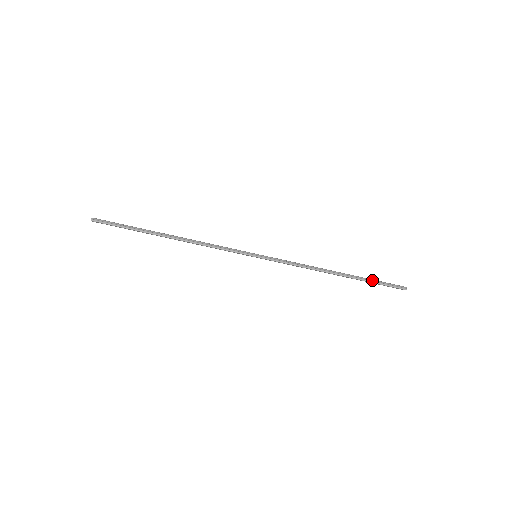
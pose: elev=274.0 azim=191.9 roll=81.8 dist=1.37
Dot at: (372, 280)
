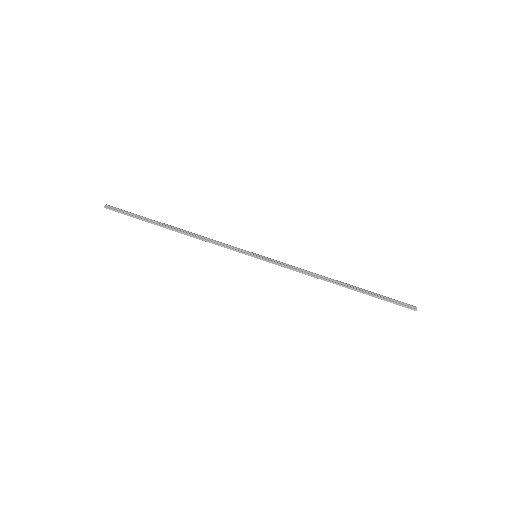
Dot at: (378, 295)
